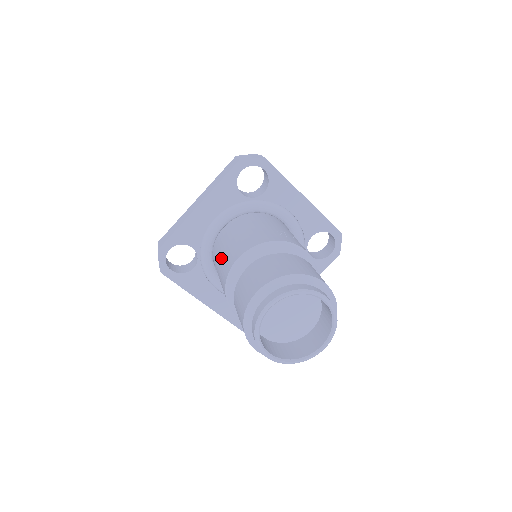
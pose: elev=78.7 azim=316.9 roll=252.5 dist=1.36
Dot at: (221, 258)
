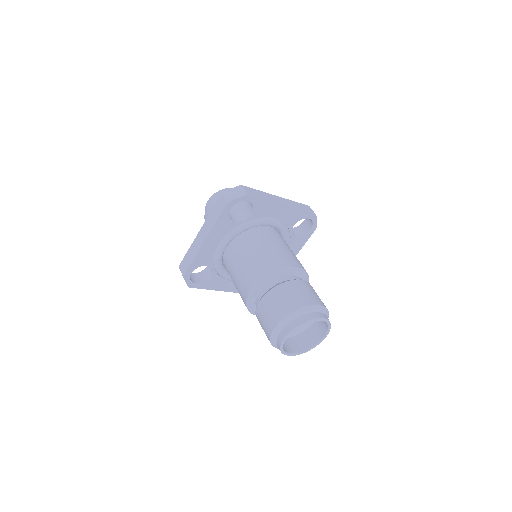
Dot at: (235, 279)
